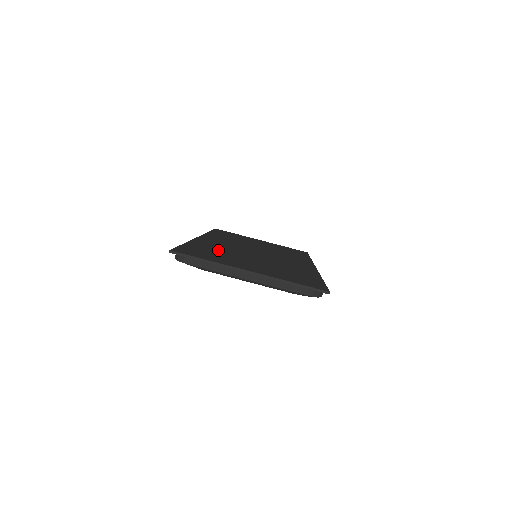
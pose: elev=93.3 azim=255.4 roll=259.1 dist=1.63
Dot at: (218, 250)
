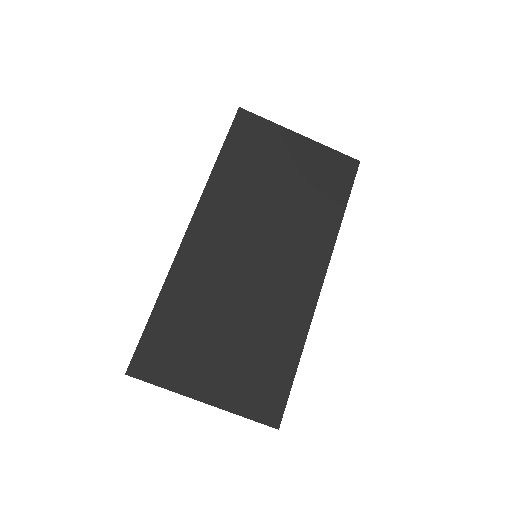
Dot at: (193, 309)
